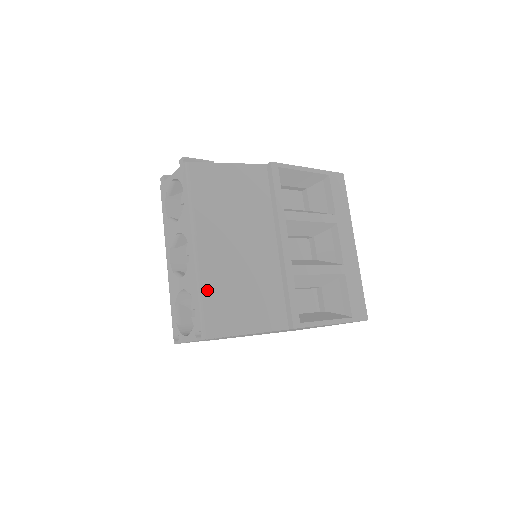
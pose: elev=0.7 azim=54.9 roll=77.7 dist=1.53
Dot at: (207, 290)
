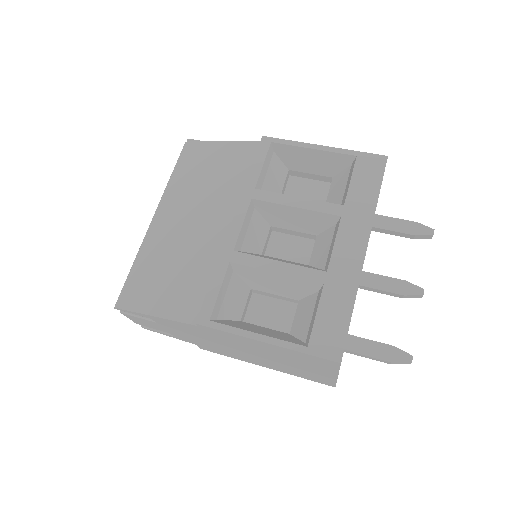
Dot at: (140, 260)
